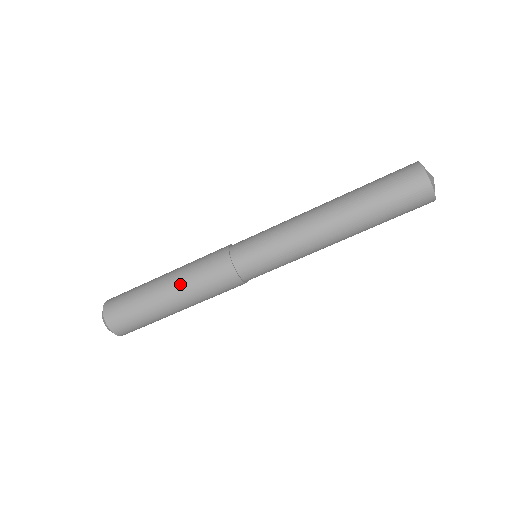
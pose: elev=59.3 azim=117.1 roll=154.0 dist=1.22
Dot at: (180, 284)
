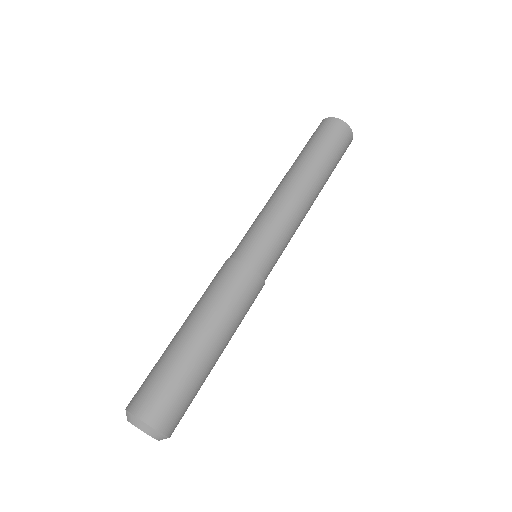
Dot at: occluded
